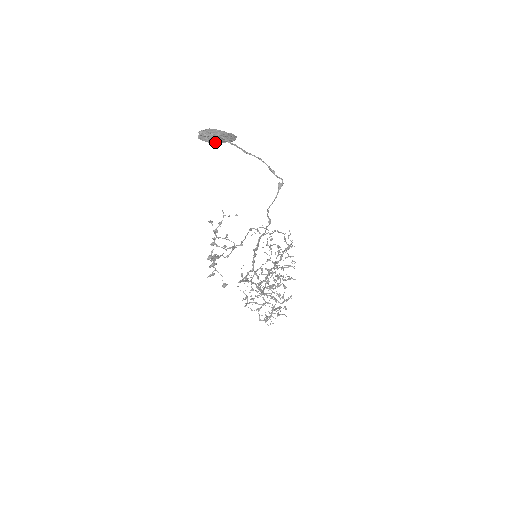
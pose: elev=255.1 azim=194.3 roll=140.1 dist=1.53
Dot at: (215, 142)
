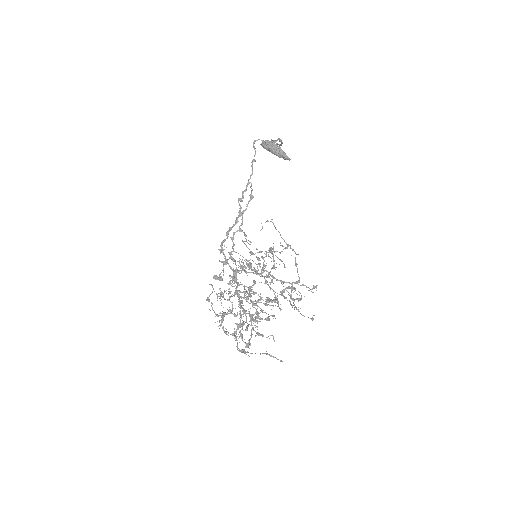
Dot at: (269, 148)
